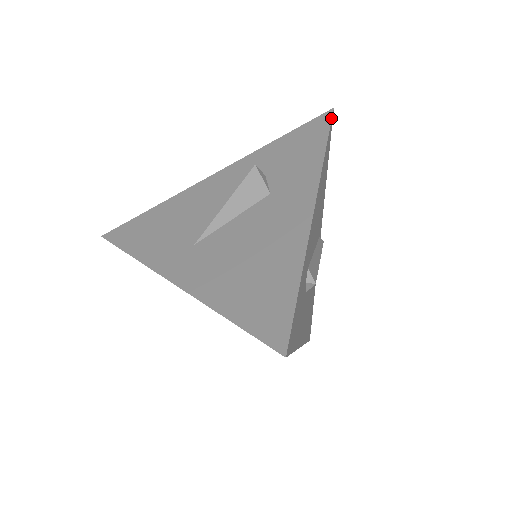
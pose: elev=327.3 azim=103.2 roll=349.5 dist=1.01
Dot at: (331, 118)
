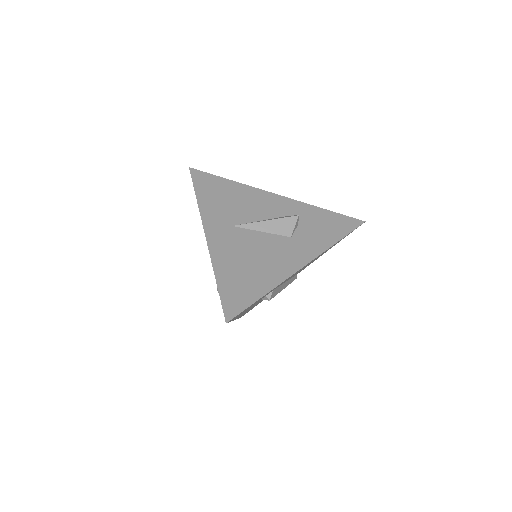
Dot at: (358, 226)
